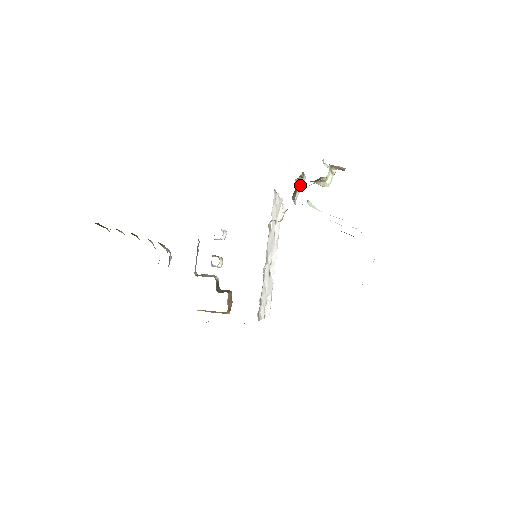
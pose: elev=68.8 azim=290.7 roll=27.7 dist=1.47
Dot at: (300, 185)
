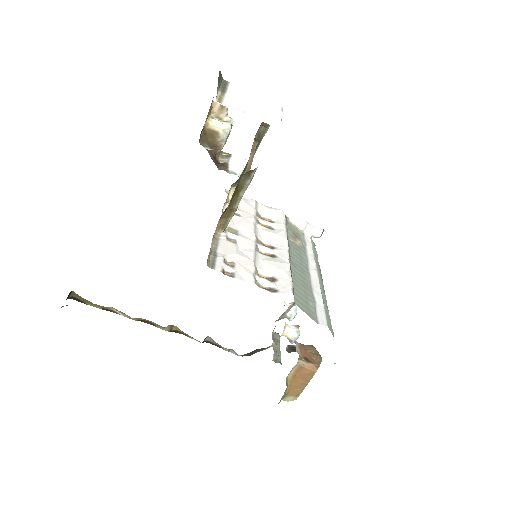
Dot at: (235, 164)
